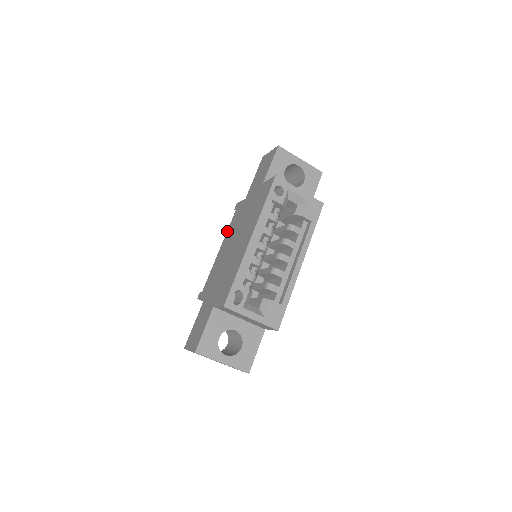
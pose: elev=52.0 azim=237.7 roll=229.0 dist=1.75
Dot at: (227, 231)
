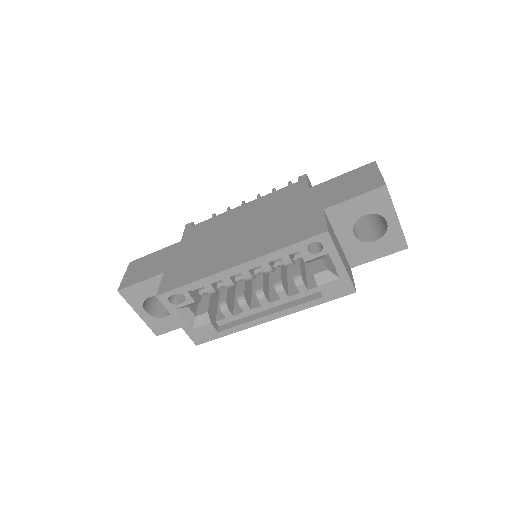
Dot at: (265, 195)
